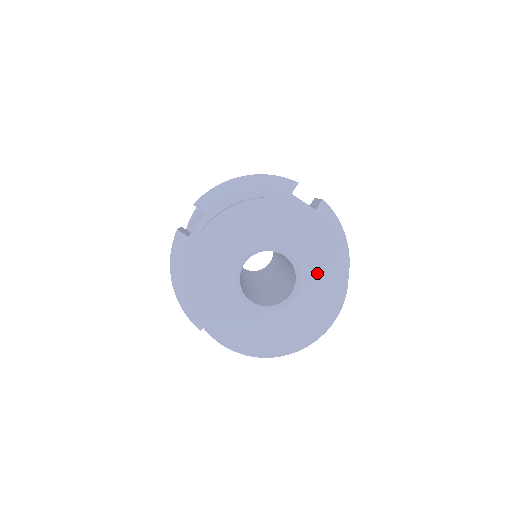
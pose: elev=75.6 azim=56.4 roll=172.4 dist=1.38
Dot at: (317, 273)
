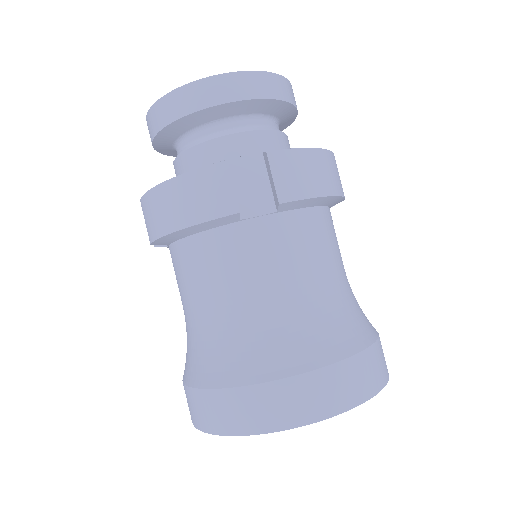
Dot at: occluded
